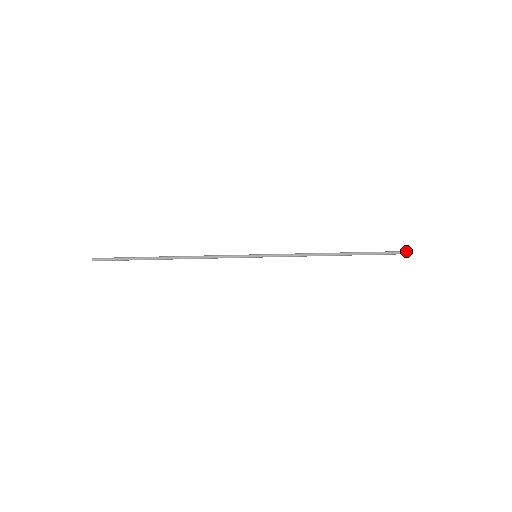
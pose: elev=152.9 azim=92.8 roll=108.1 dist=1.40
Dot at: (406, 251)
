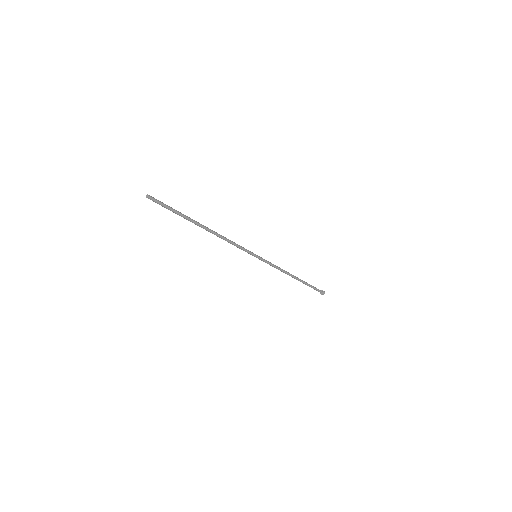
Dot at: (321, 291)
